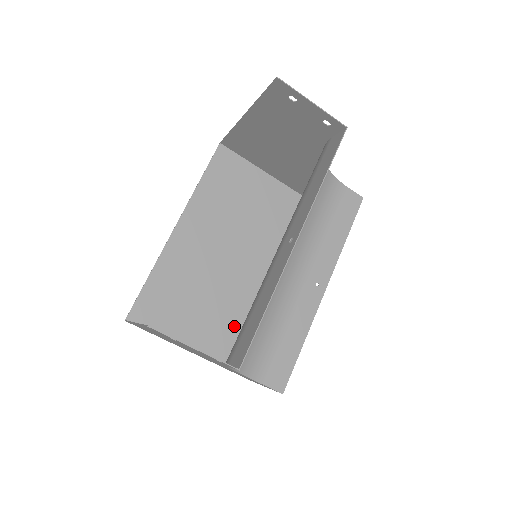
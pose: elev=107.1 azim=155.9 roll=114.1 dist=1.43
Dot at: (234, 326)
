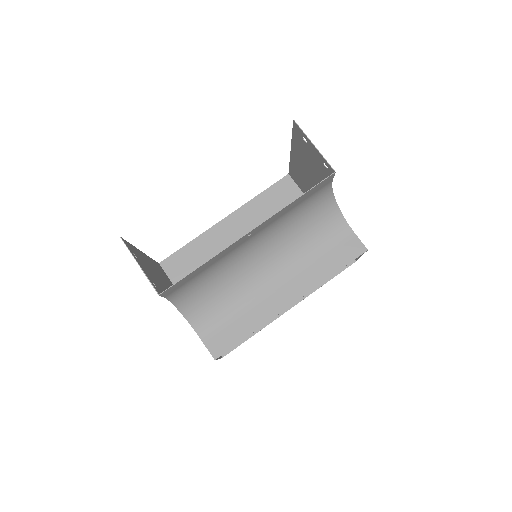
Dot at: occluded
